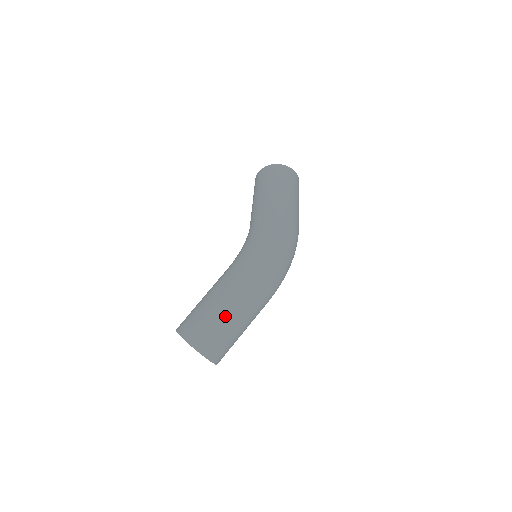
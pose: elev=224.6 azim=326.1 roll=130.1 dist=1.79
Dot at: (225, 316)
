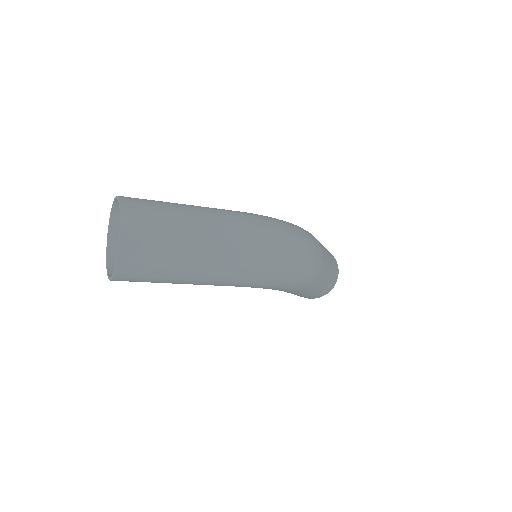
Dot at: (188, 215)
